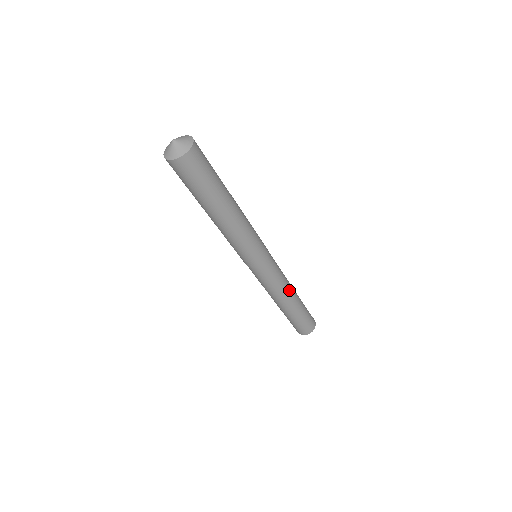
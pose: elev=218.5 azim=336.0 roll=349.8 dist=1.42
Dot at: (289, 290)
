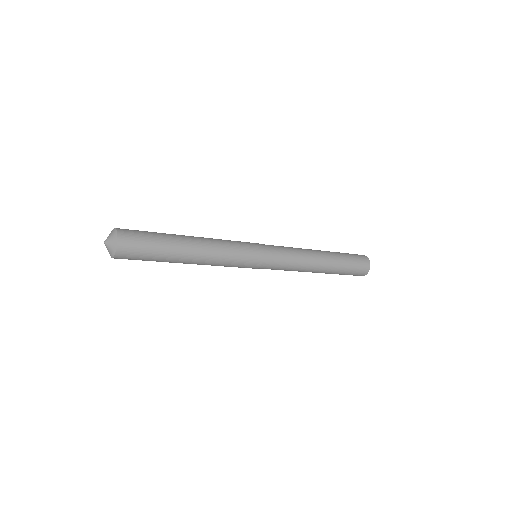
Dot at: (310, 265)
